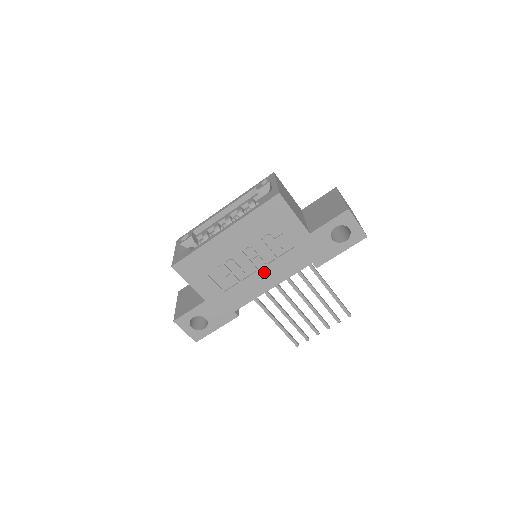
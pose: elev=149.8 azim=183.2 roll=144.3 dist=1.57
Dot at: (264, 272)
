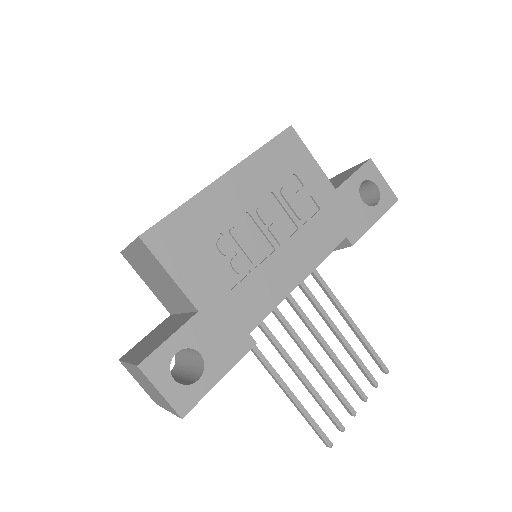
Dot at: (286, 251)
